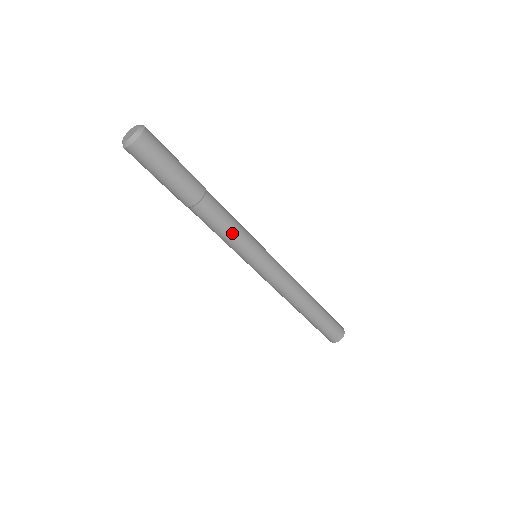
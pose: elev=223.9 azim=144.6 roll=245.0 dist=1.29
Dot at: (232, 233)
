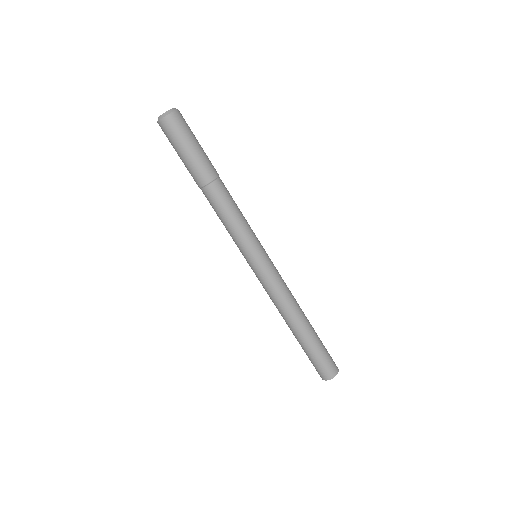
Dot at: (242, 216)
